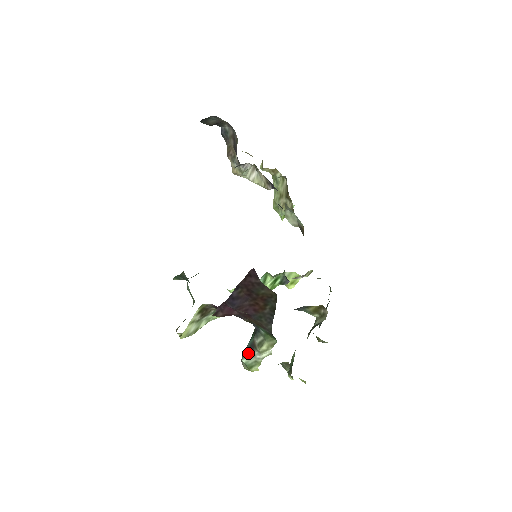
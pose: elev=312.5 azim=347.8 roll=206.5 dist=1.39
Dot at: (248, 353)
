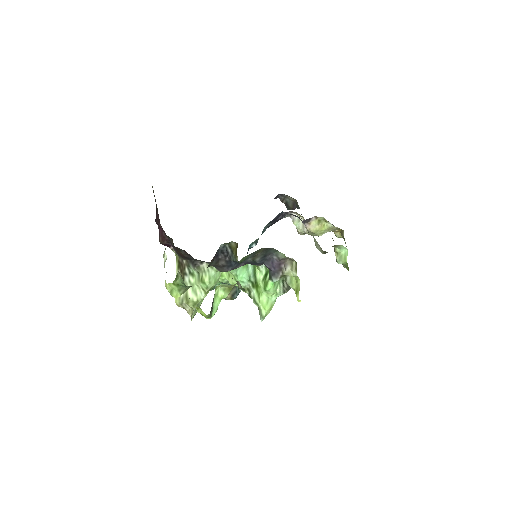
Dot at: occluded
